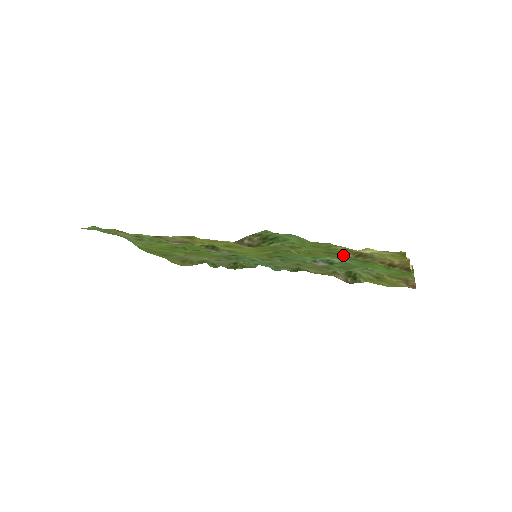
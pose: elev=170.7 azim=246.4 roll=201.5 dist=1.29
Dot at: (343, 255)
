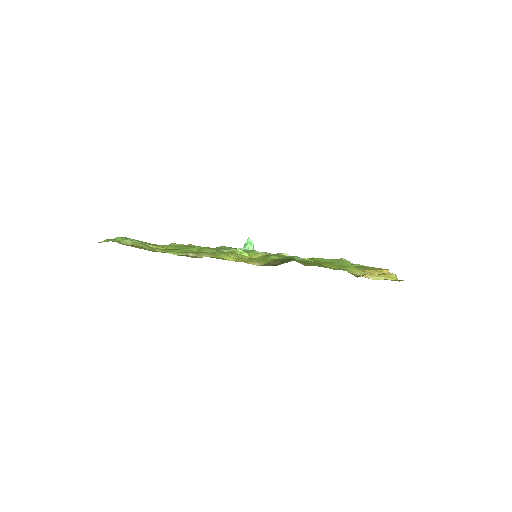
Dot at: occluded
